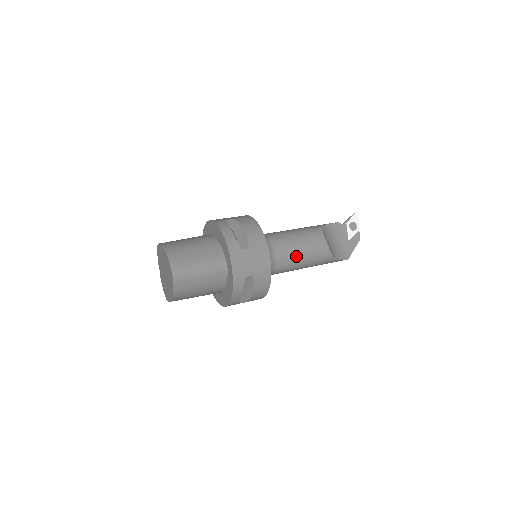
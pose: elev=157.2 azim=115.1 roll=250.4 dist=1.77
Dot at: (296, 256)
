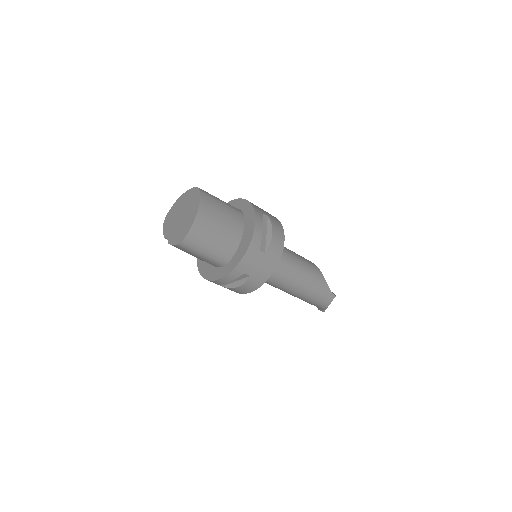
Dot at: (293, 253)
